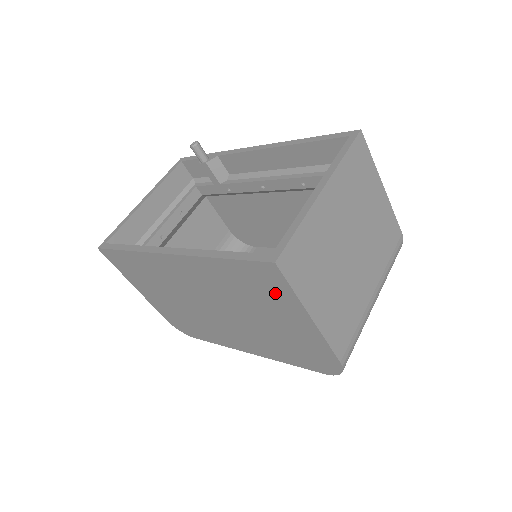
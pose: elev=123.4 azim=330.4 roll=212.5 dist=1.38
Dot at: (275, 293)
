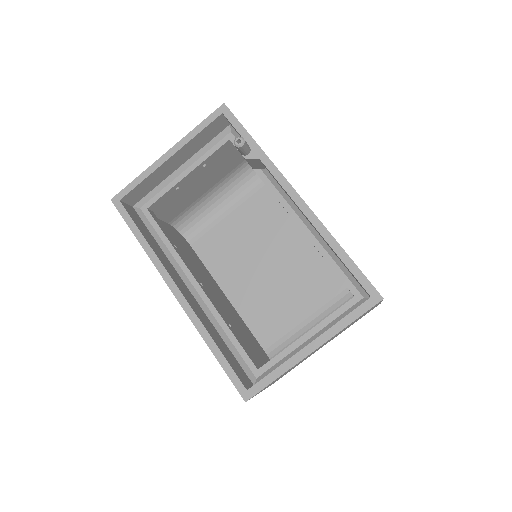
Dot at: occluded
